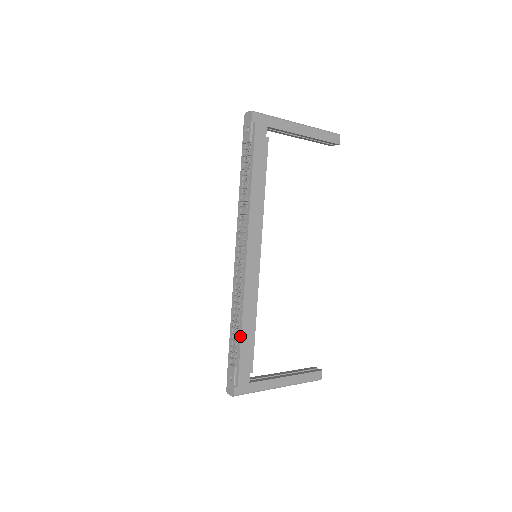
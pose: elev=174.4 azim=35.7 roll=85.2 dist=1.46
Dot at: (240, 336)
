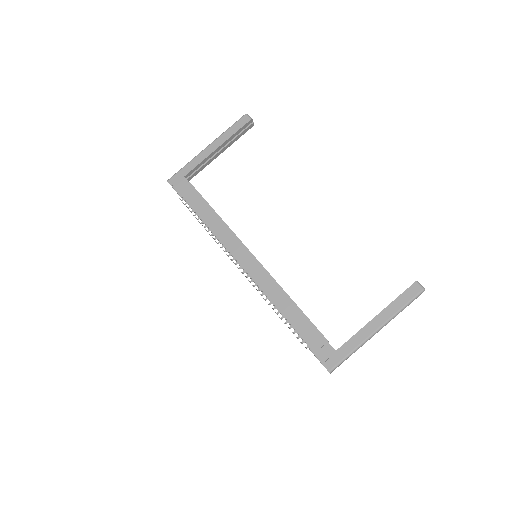
Dot at: (289, 323)
